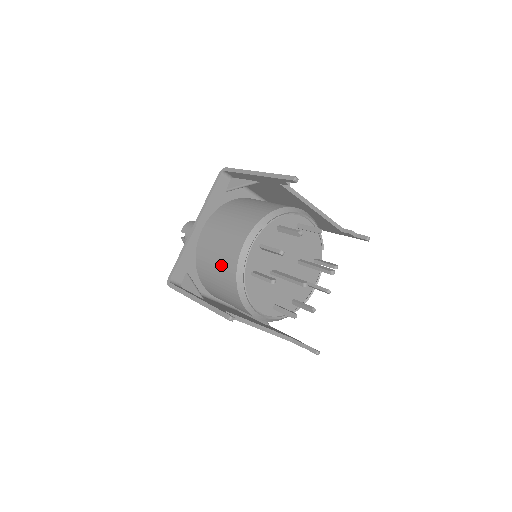
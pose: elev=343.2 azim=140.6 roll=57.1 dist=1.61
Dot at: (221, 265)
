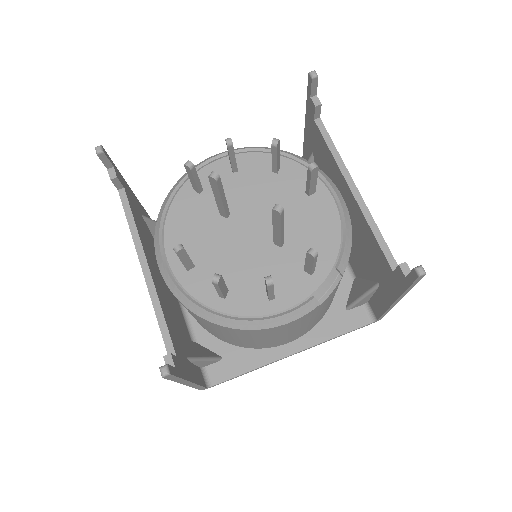
Dot at: occluded
